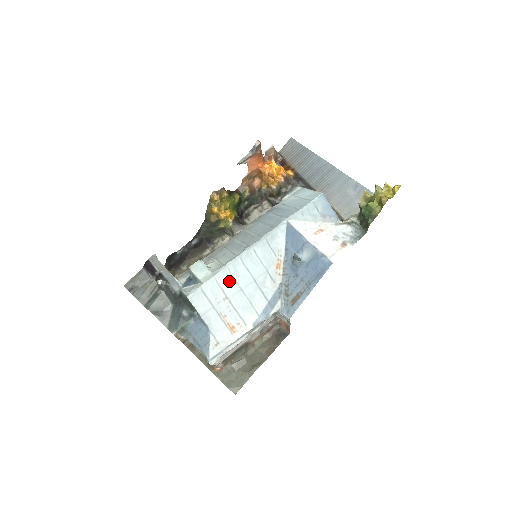
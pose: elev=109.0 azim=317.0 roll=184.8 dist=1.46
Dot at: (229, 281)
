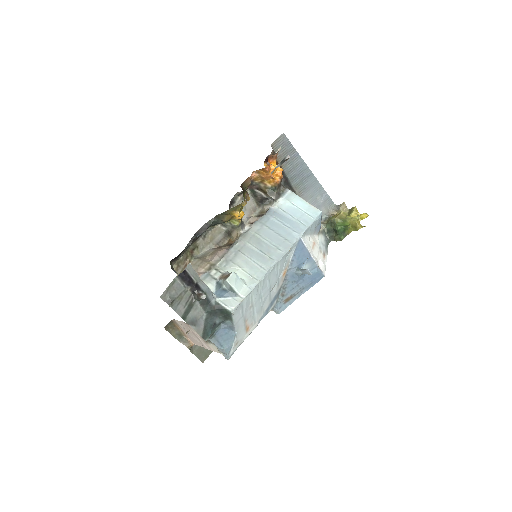
Dot at: (257, 292)
